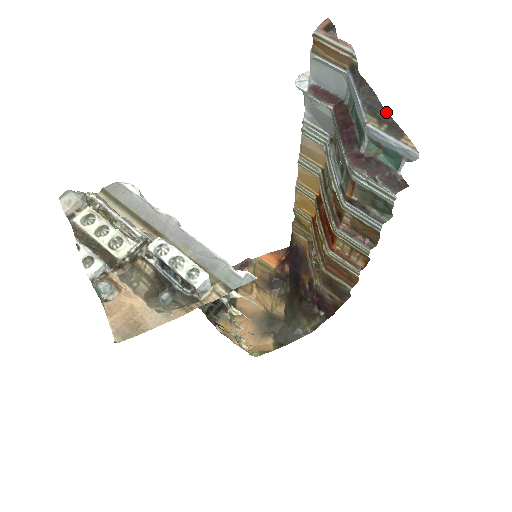
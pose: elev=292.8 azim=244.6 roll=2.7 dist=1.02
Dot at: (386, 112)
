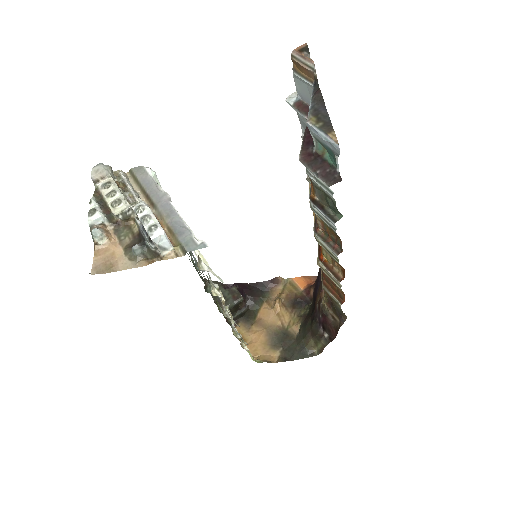
Dot at: (327, 114)
